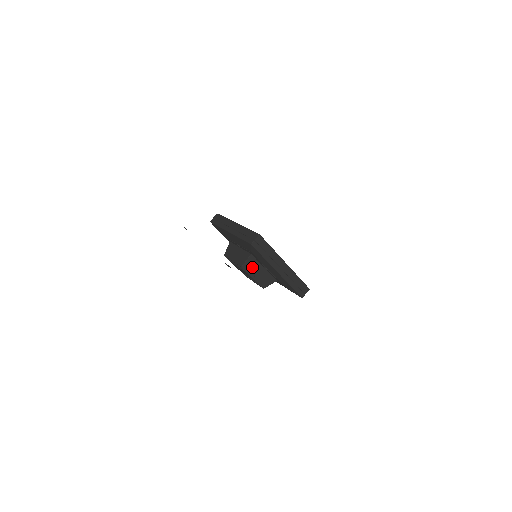
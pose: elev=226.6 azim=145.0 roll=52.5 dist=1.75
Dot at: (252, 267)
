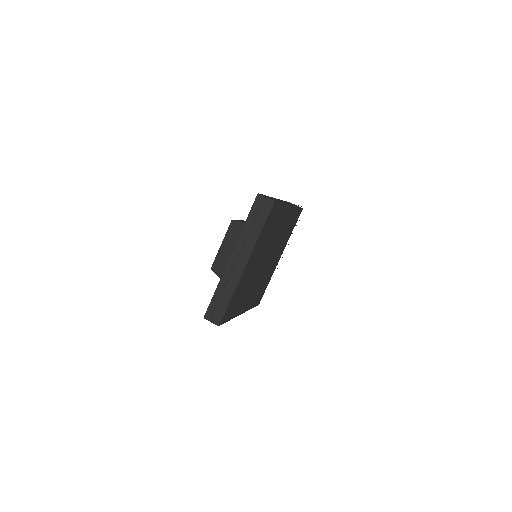
Dot at: (235, 235)
